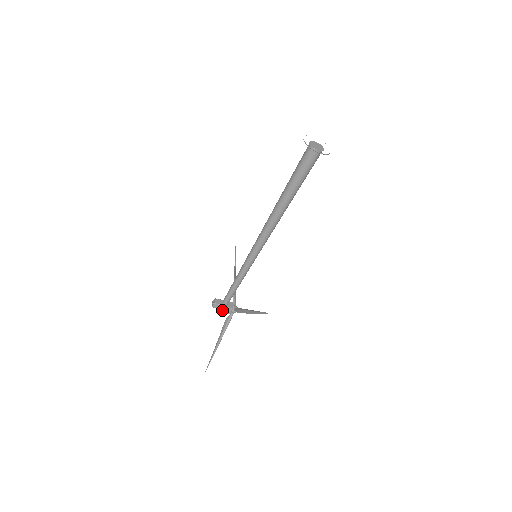
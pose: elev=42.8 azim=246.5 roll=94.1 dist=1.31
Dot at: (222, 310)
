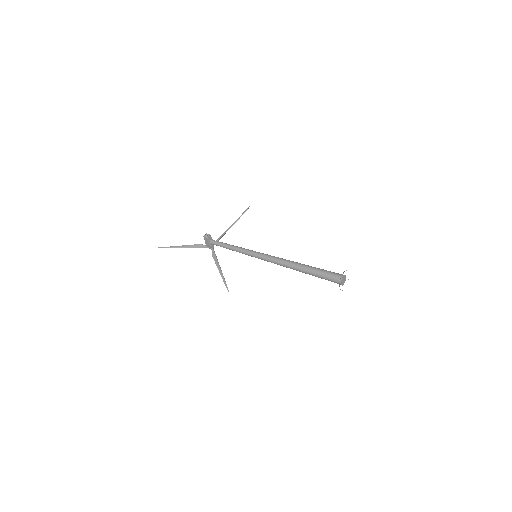
Dot at: (206, 242)
